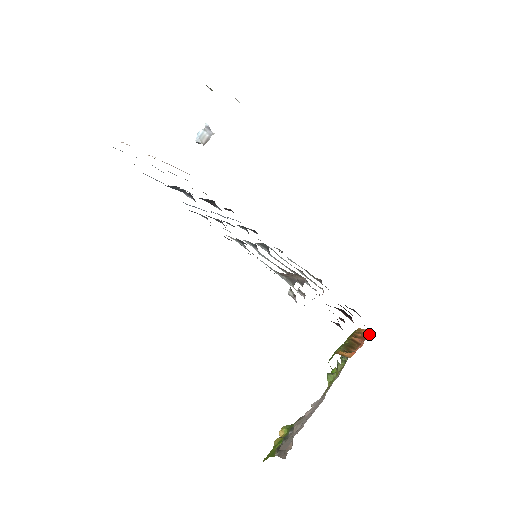
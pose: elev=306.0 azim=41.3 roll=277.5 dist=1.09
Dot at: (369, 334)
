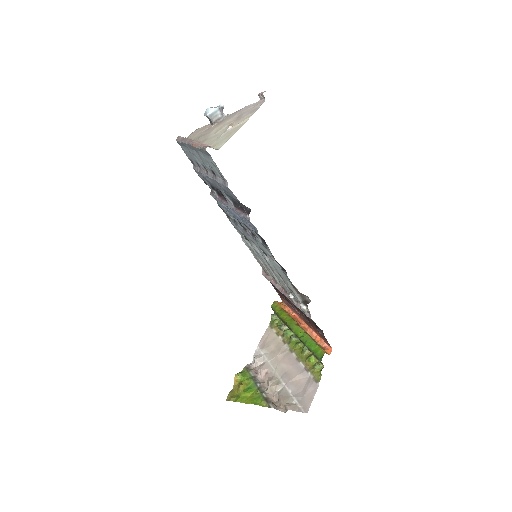
Dot at: (294, 314)
